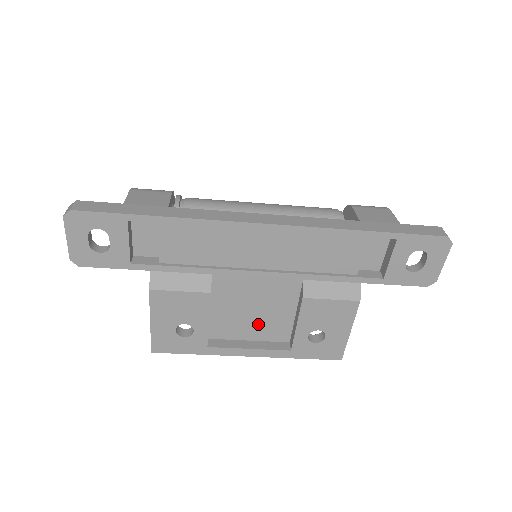
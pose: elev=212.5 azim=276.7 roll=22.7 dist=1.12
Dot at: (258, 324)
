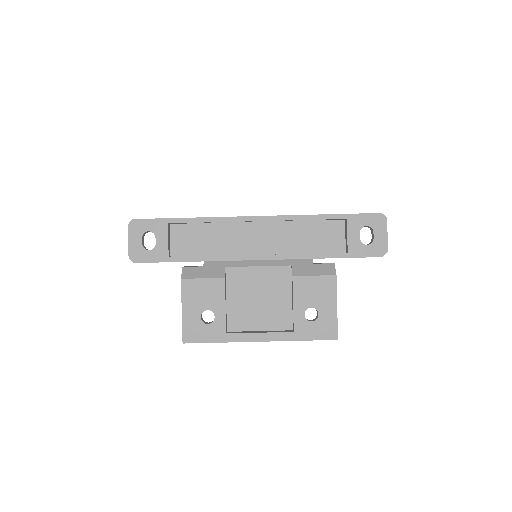
Dot at: (265, 313)
